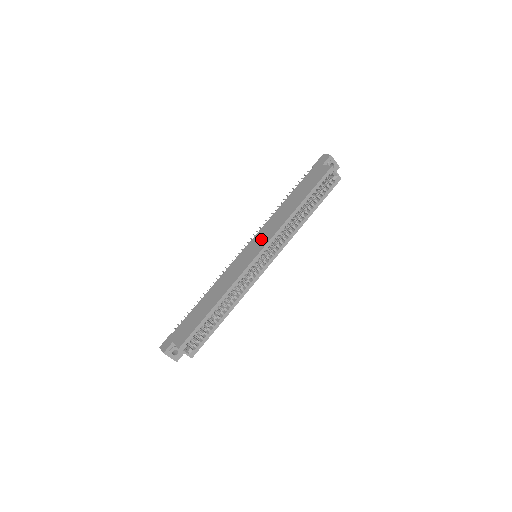
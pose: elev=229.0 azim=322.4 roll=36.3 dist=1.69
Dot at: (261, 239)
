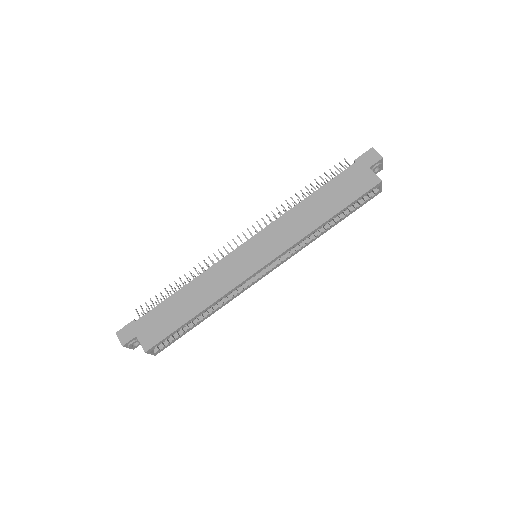
Dot at: (270, 243)
